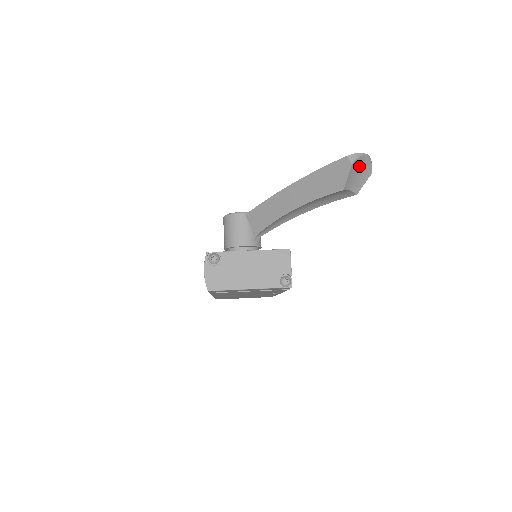
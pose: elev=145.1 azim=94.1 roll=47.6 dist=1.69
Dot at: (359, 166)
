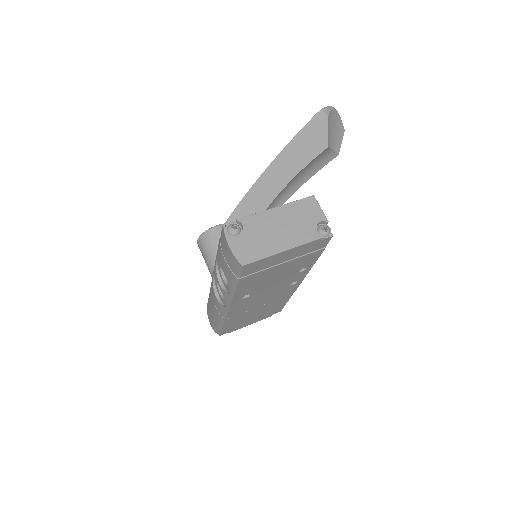
Dot at: (333, 121)
